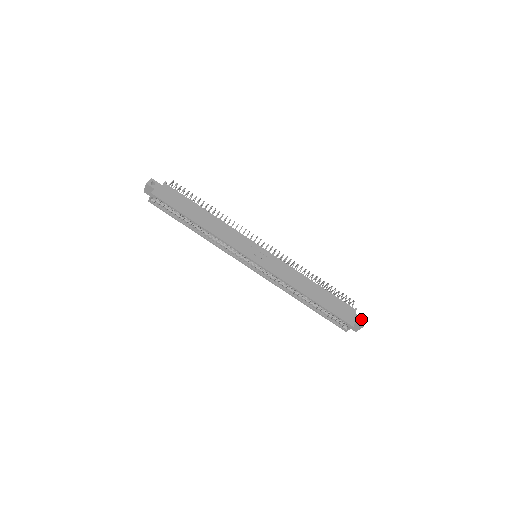
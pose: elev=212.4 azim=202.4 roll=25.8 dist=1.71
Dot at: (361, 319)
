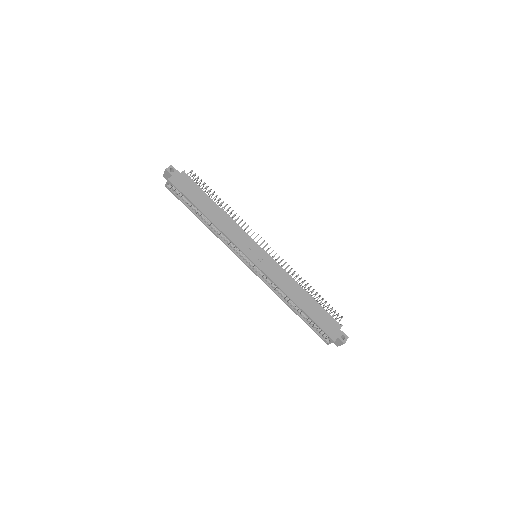
Dot at: (344, 336)
